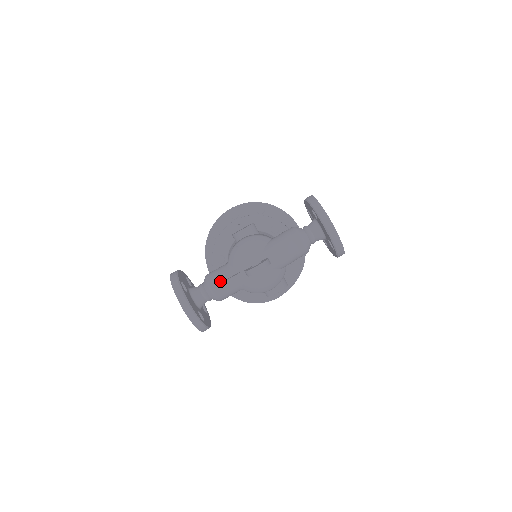
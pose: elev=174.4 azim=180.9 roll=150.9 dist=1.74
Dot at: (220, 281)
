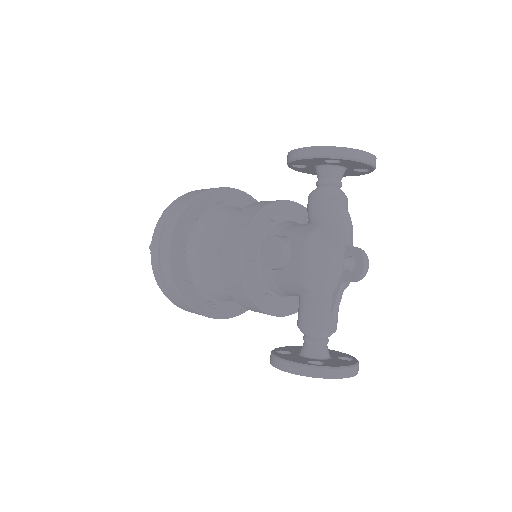
Dot at: (329, 316)
